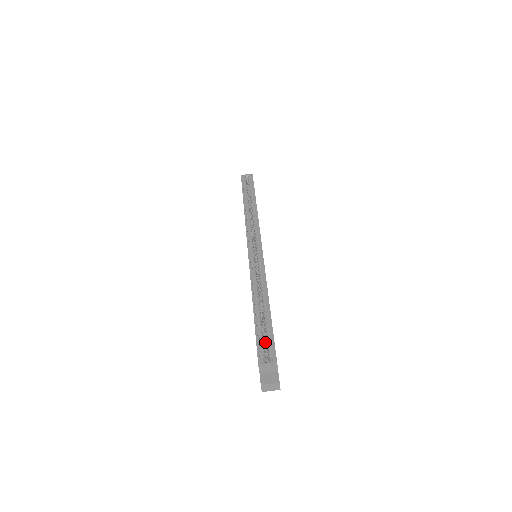
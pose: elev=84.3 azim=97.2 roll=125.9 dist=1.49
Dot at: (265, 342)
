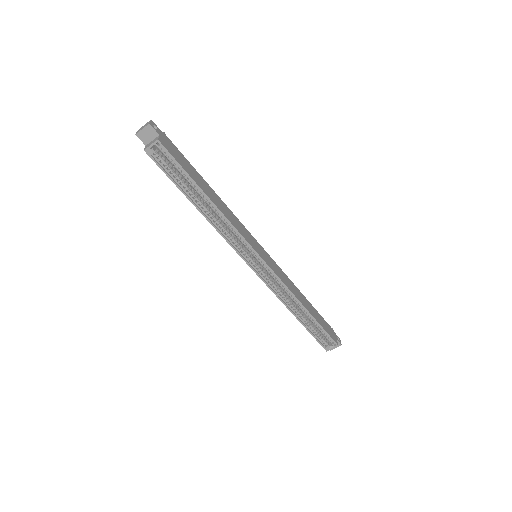
Dot at: occluded
